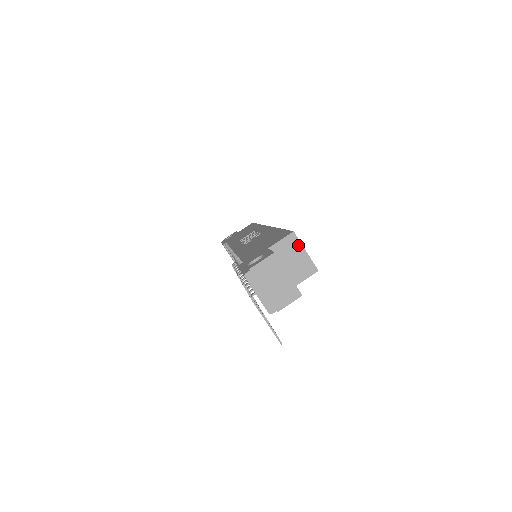
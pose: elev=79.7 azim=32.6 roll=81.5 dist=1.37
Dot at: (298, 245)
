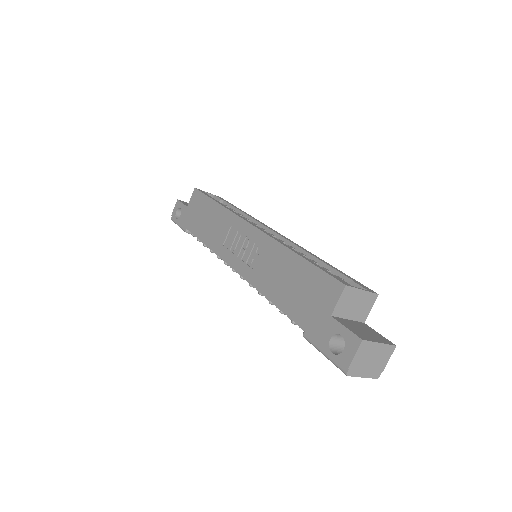
Dot at: (354, 291)
